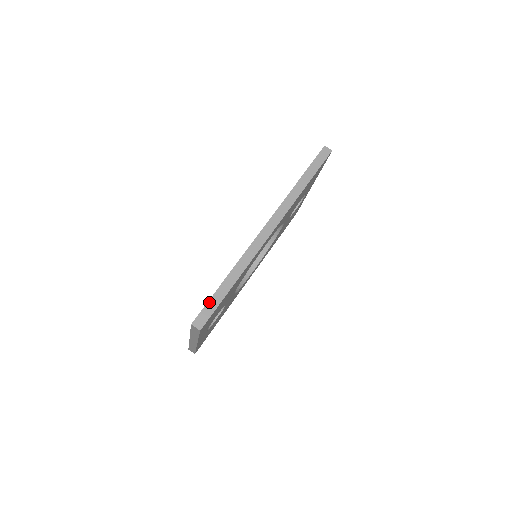
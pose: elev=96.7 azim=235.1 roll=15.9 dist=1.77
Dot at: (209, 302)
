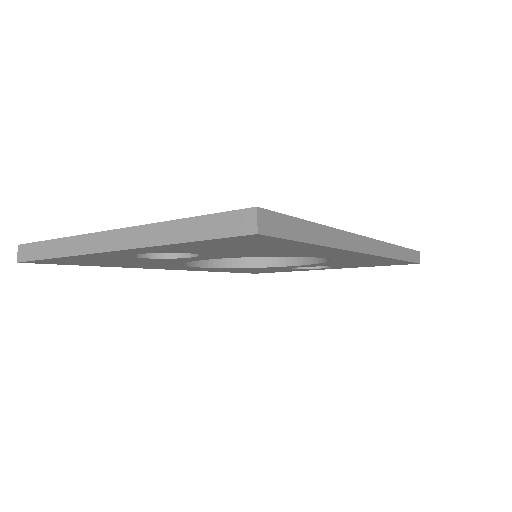
Dot at: (292, 218)
